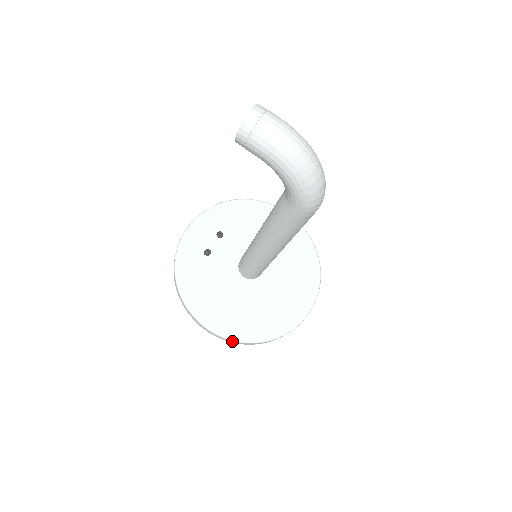
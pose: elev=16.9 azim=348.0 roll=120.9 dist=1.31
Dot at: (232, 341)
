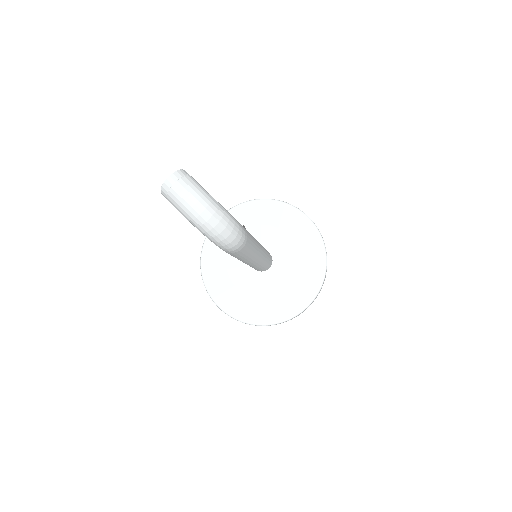
Dot at: (234, 318)
